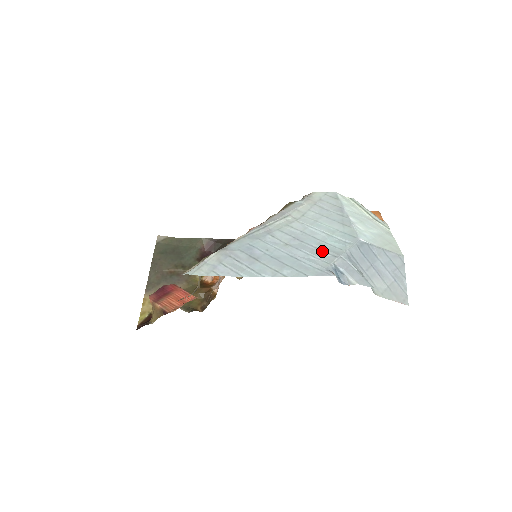
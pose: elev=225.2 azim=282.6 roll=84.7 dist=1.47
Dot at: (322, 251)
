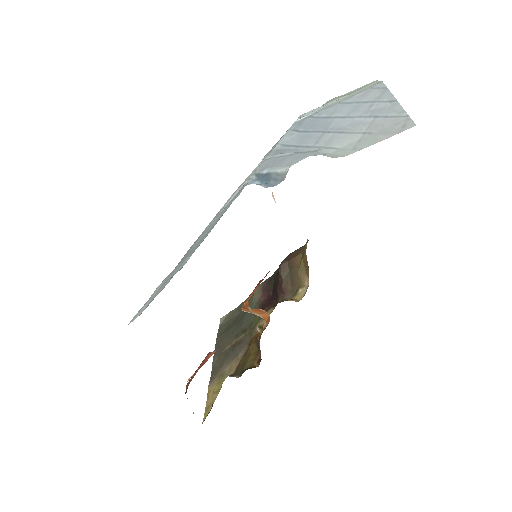
Dot at: occluded
